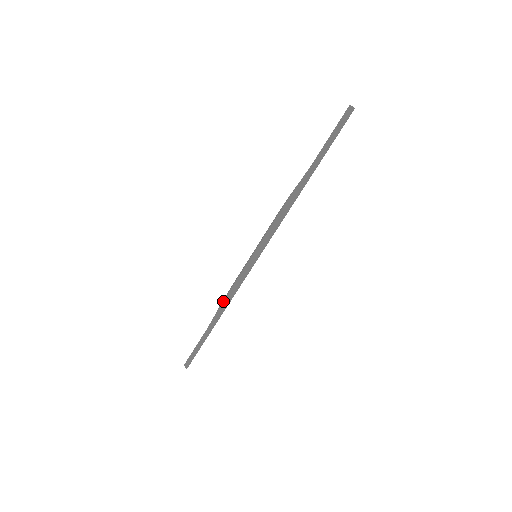
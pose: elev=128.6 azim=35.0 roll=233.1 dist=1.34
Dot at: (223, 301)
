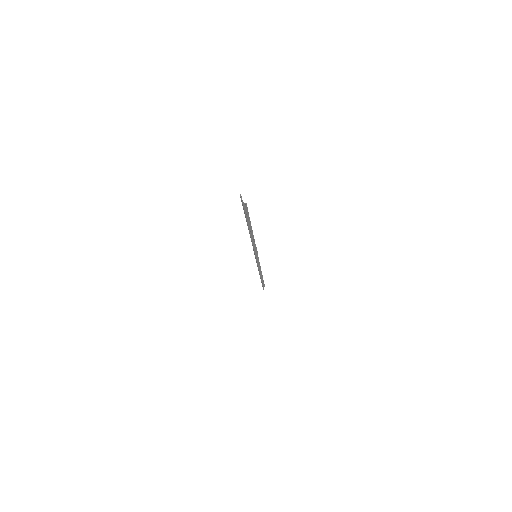
Dot at: occluded
